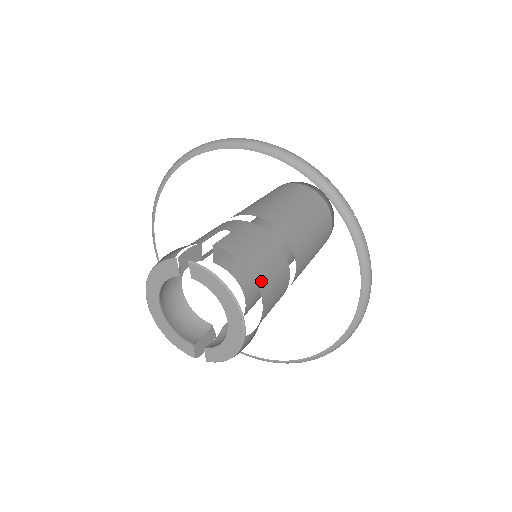
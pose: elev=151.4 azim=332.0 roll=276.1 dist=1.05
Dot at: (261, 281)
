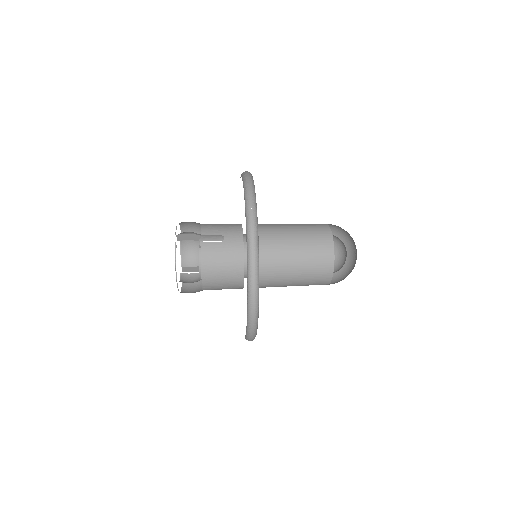
Dot at: (207, 278)
